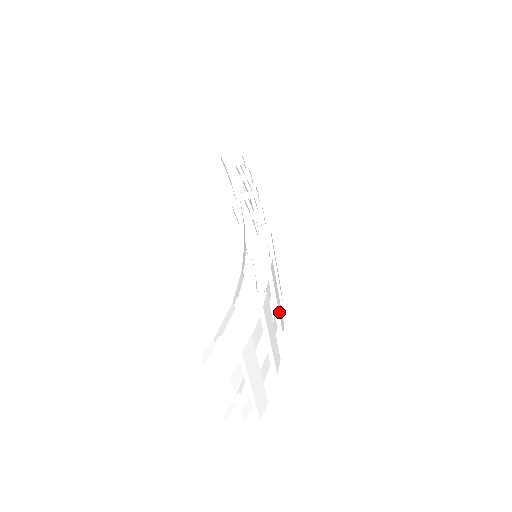
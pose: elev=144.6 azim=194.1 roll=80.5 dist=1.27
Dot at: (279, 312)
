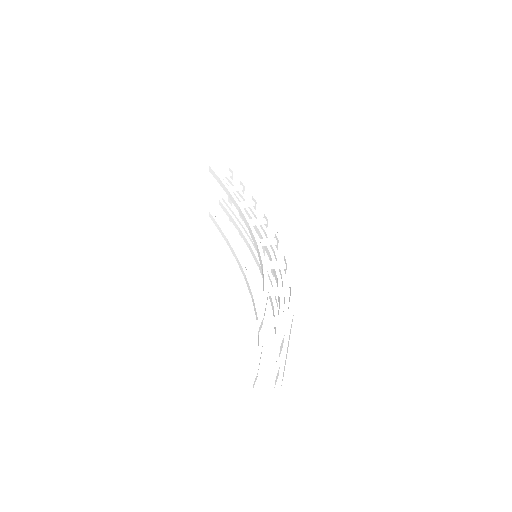
Dot at: occluded
